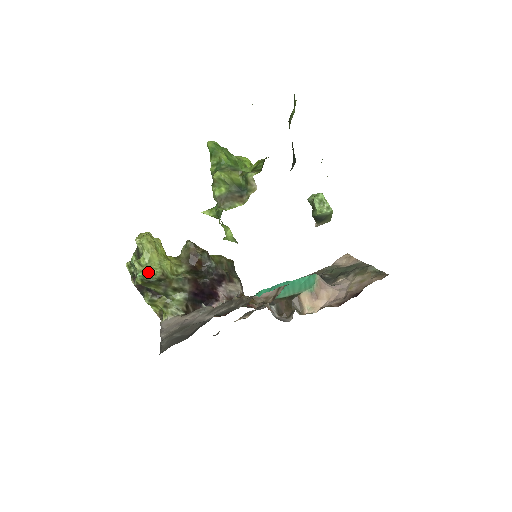
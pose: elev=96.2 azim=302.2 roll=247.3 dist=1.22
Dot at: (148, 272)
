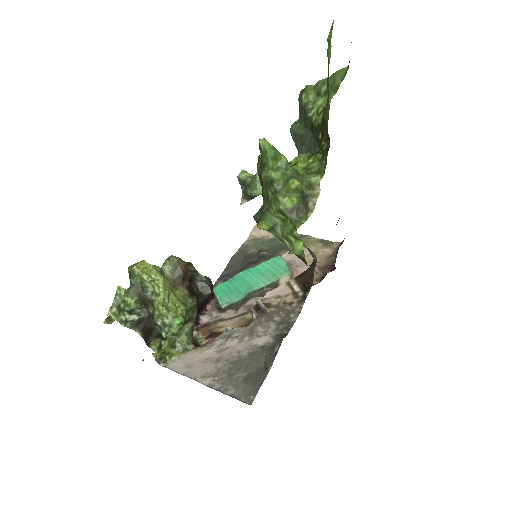
Dot at: (180, 315)
